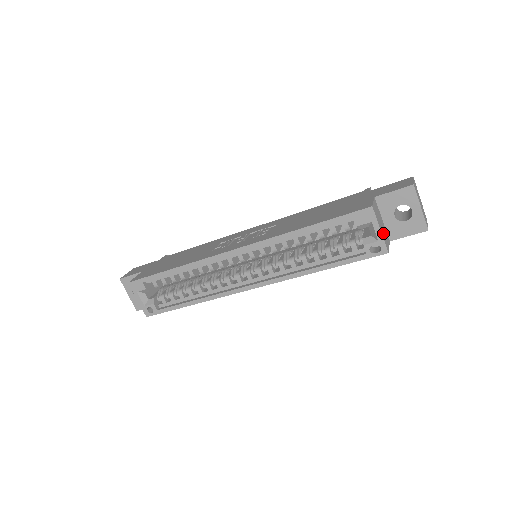
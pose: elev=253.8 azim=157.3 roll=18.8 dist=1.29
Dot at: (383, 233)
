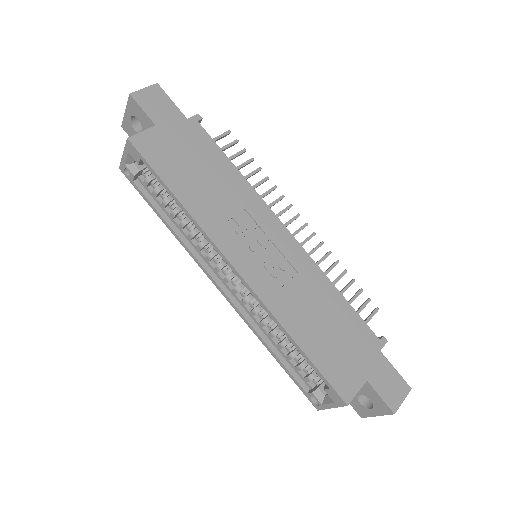
Dot at: occluded
